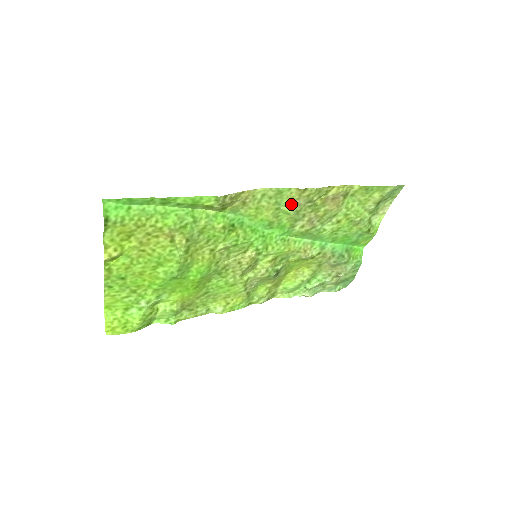
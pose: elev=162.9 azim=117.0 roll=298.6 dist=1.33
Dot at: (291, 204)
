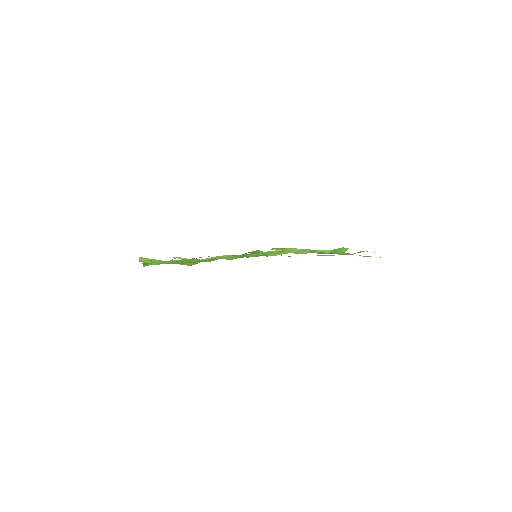
Dot at: (289, 256)
